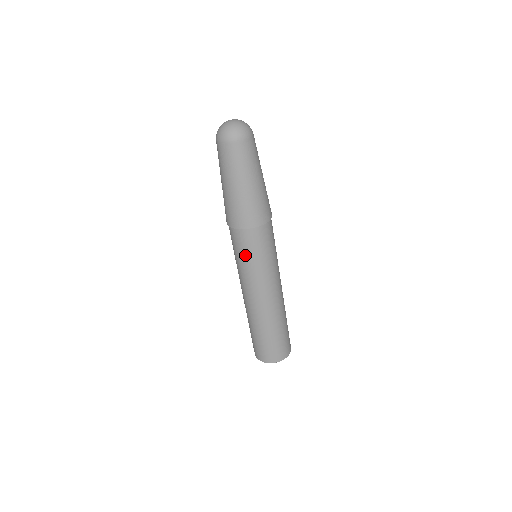
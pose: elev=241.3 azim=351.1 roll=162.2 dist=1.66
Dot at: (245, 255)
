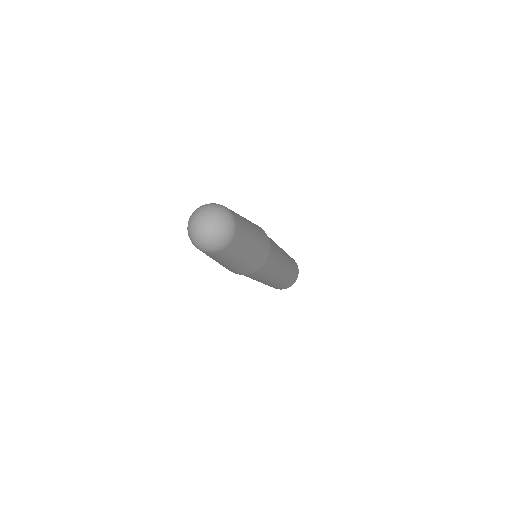
Dot at: occluded
